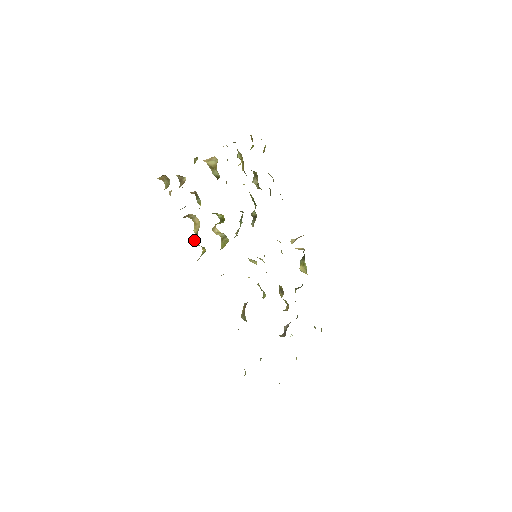
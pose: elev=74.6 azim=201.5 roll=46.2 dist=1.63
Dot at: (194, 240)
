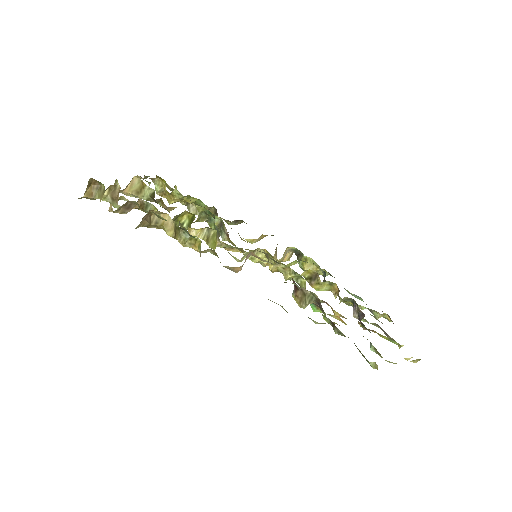
Dot at: (178, 241)
